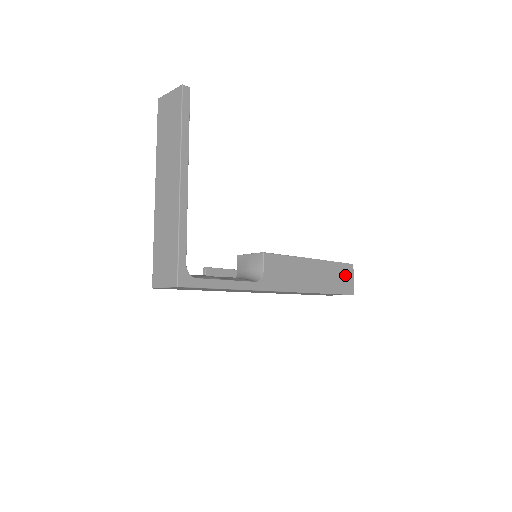
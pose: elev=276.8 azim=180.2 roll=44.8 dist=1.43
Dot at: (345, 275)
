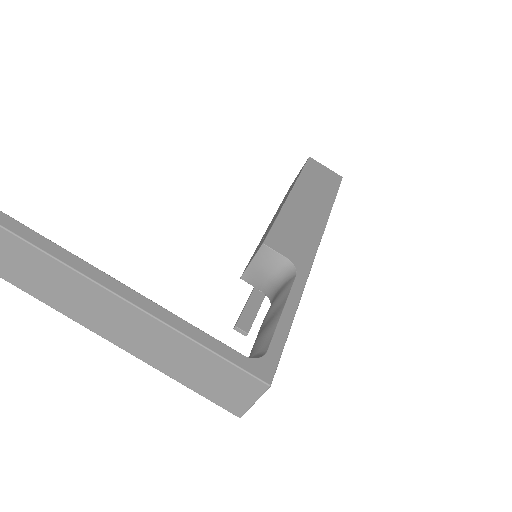
Dot at: (318, 172)
